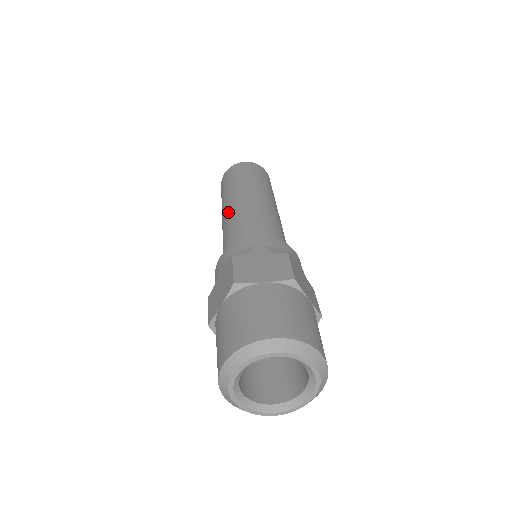
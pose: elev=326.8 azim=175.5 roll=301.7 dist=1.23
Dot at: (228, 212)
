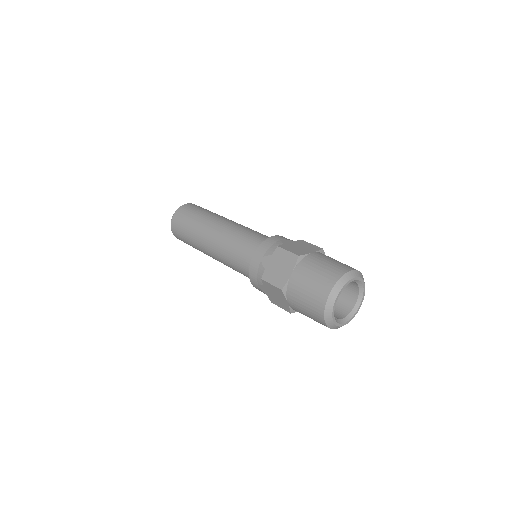
Dot at: (214, 254)
